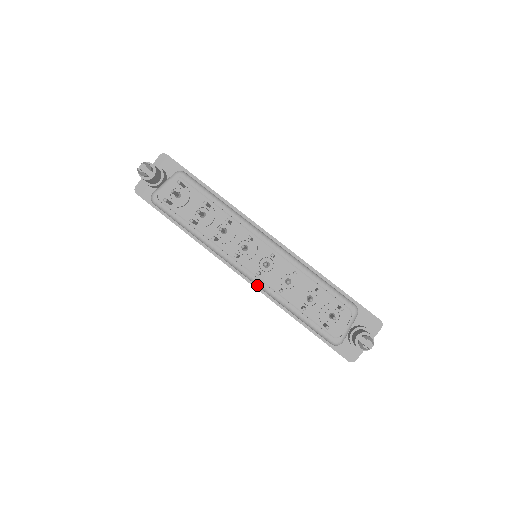
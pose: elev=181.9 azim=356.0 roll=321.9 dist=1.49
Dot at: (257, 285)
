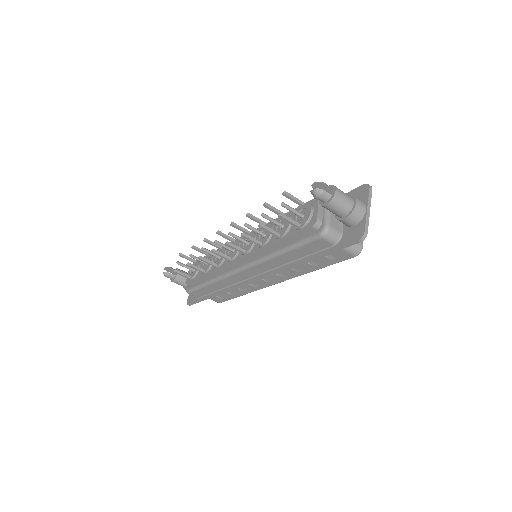
Dot at: (253, 265)
